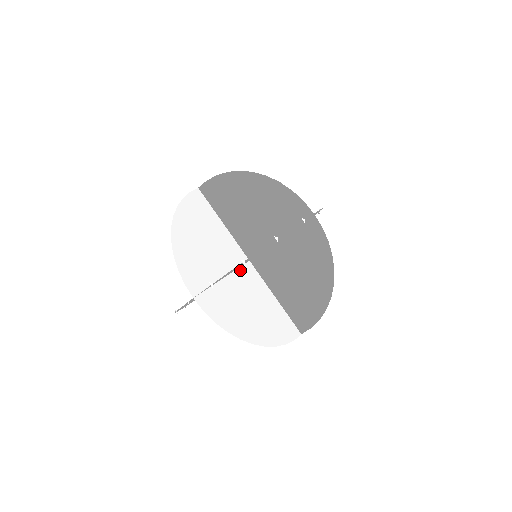
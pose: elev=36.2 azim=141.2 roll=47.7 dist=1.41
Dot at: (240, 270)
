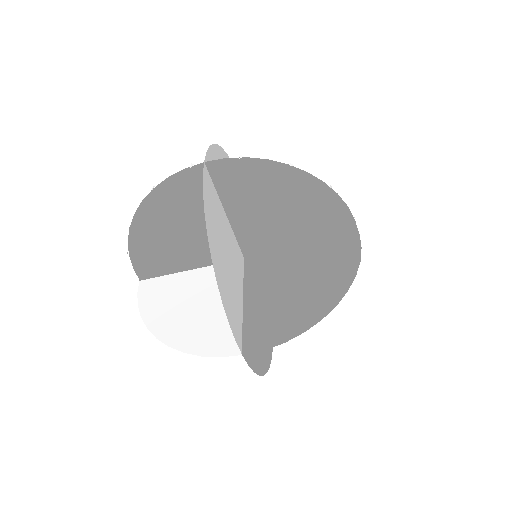
Dot at: (236, 241)
